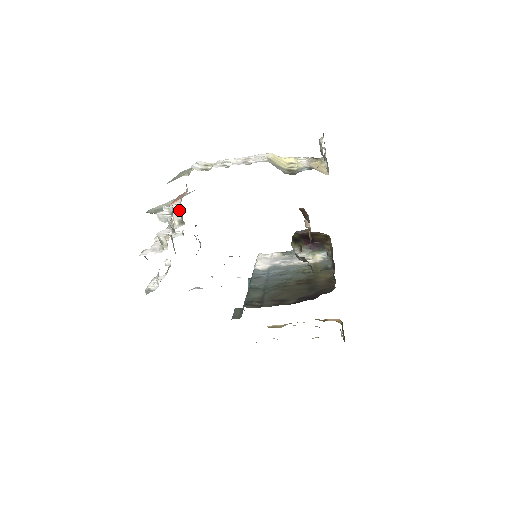
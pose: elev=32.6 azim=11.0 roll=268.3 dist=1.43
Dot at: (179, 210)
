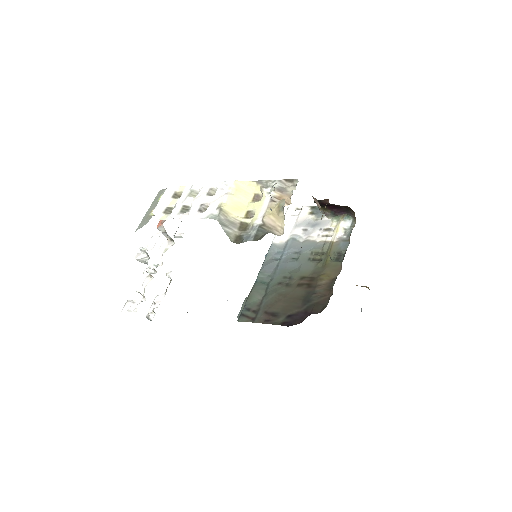
Dot at: (165, 232)
